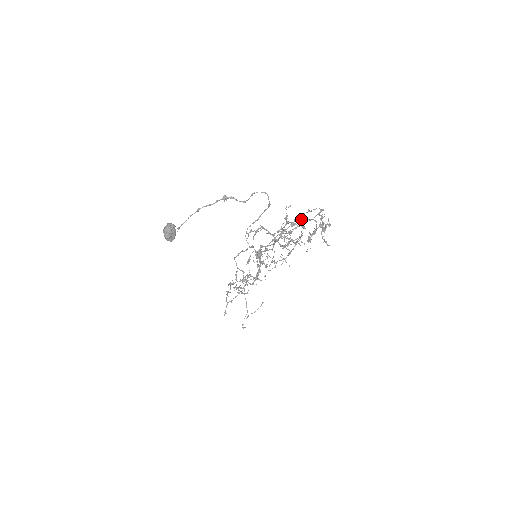
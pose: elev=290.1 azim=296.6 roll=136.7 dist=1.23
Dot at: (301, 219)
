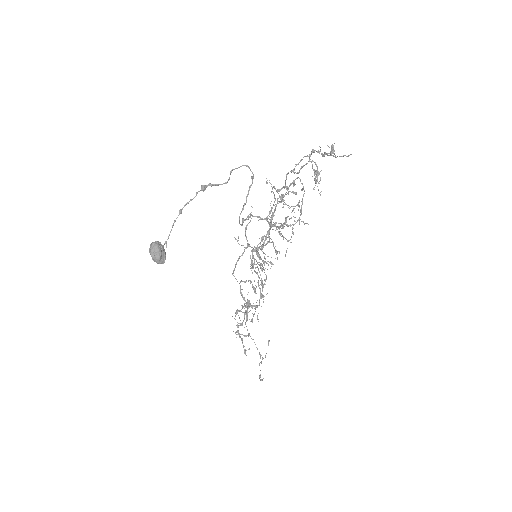
Dot at: (294, 173)
